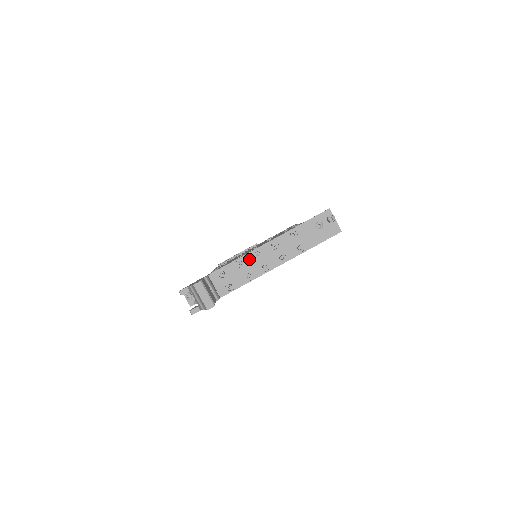
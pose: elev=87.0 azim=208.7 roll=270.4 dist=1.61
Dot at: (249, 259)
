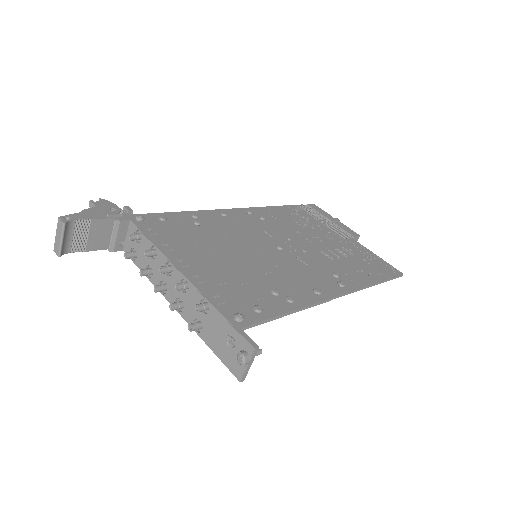
Dot at: (161, 261)
